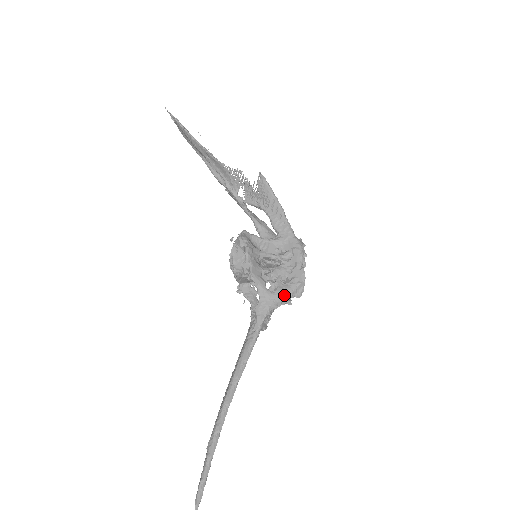
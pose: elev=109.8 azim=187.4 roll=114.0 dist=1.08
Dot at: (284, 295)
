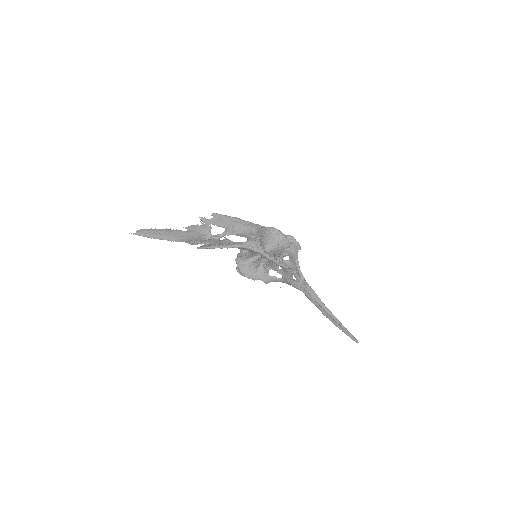
Dot at: (288, 276)
